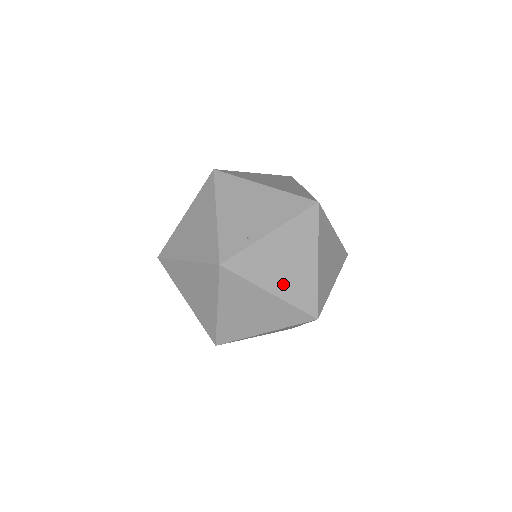
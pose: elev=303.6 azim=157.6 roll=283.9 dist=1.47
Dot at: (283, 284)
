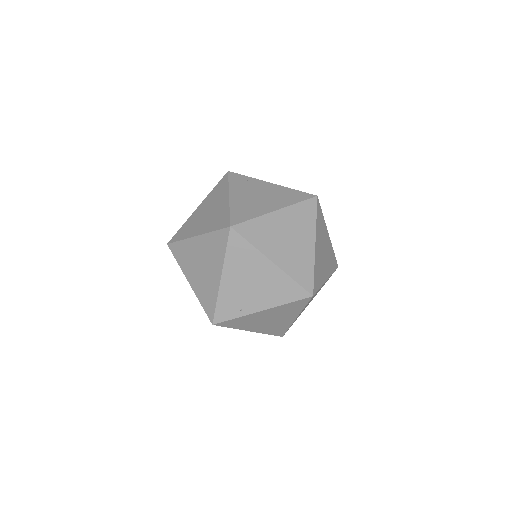
Dot at: (262, 328)
